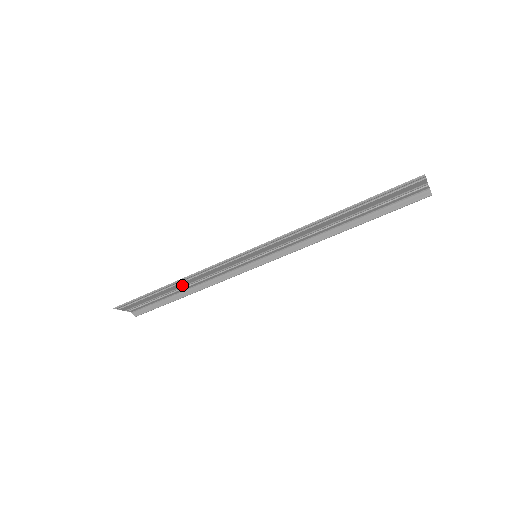
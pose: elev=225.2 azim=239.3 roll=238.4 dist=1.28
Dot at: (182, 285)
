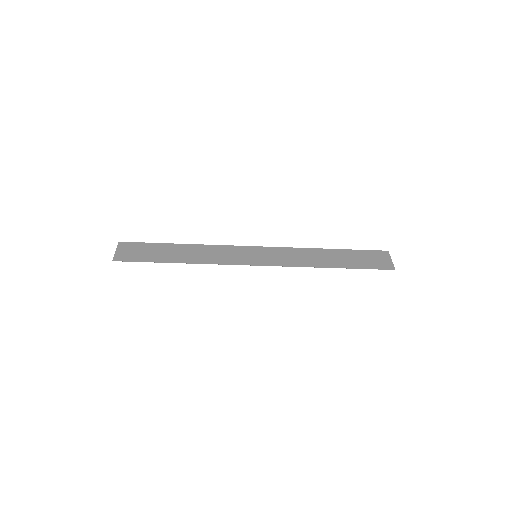
Dot at: (184, 256)
